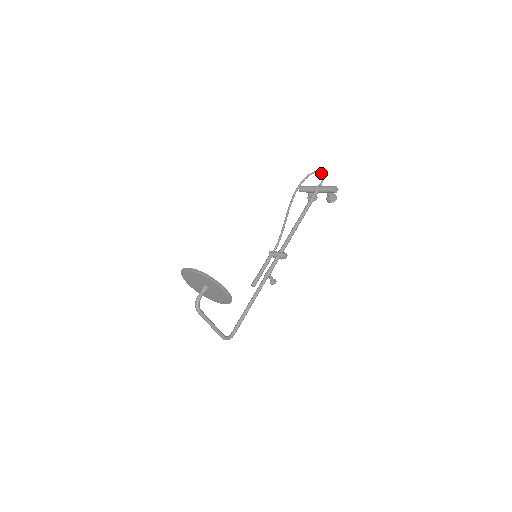
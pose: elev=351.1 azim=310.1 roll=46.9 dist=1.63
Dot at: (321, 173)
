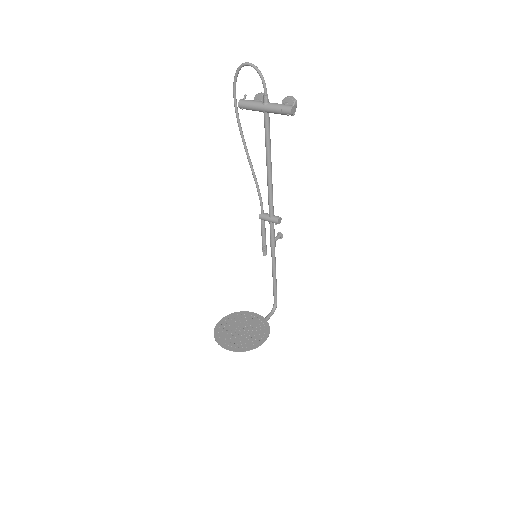
Dot at: occluded
